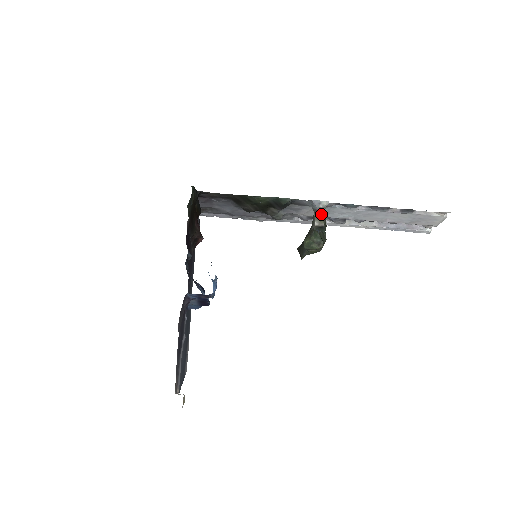
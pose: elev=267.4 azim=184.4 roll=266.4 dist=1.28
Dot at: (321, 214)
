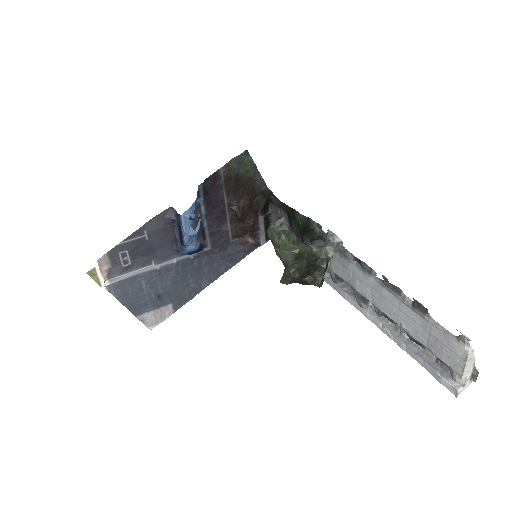
Dot at: (326, 246)
